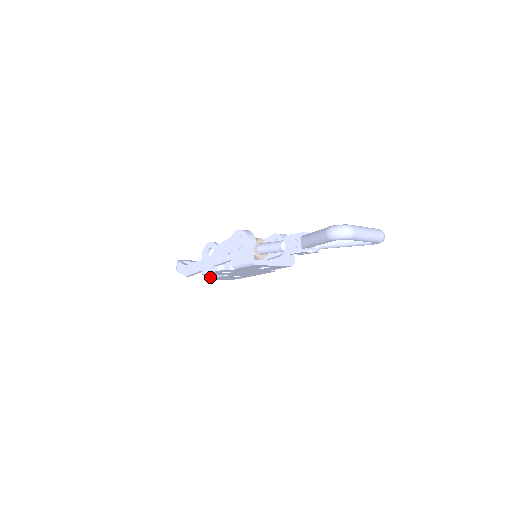
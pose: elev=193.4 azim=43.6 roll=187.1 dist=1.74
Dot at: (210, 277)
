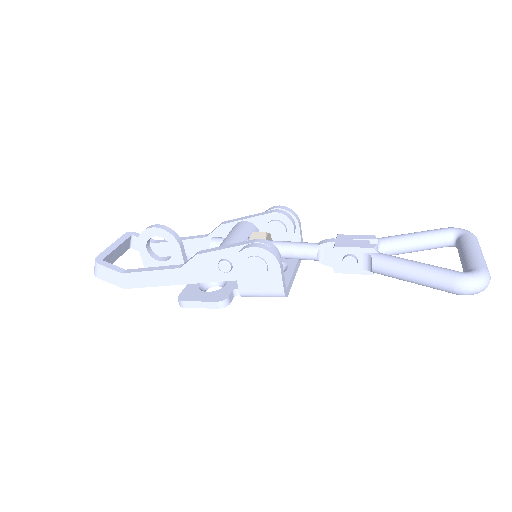
Dot at: occluded
